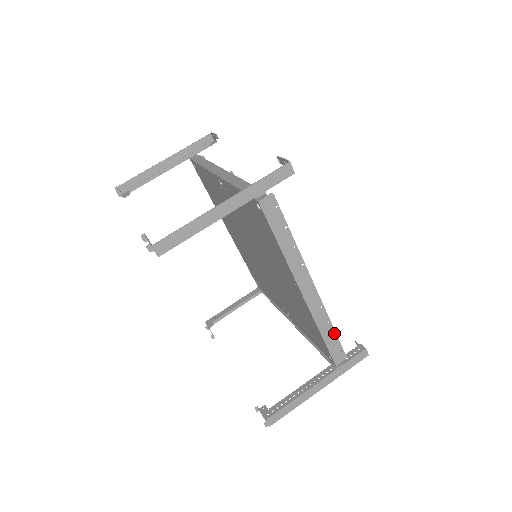
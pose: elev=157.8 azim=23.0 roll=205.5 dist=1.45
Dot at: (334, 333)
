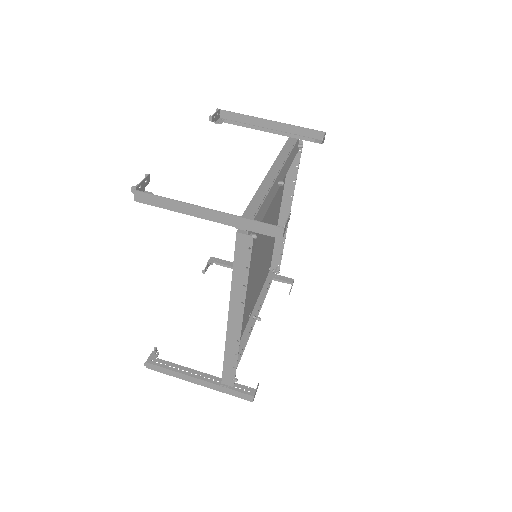
Dot at: (235, 364)
